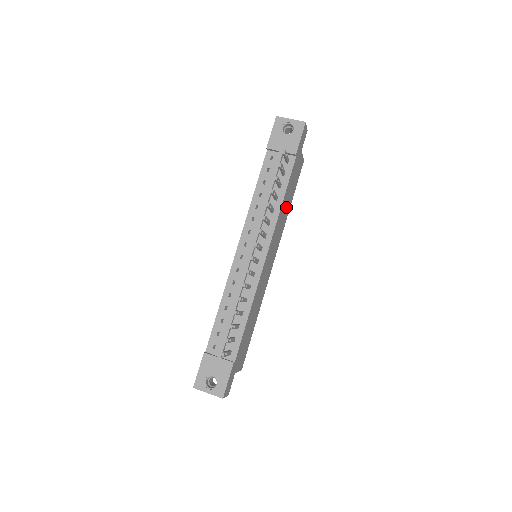
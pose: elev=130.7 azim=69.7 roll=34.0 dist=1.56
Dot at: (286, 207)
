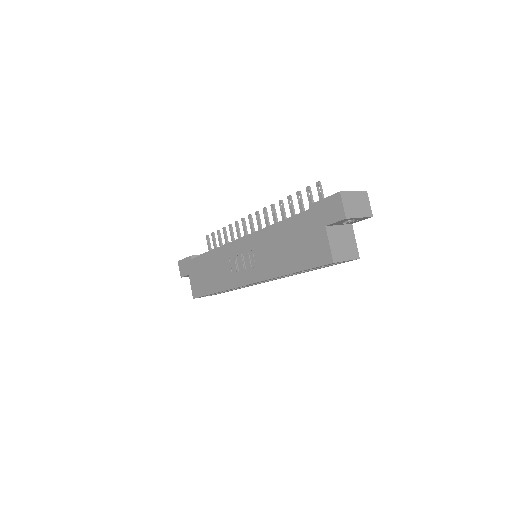
Dot at: occluded
